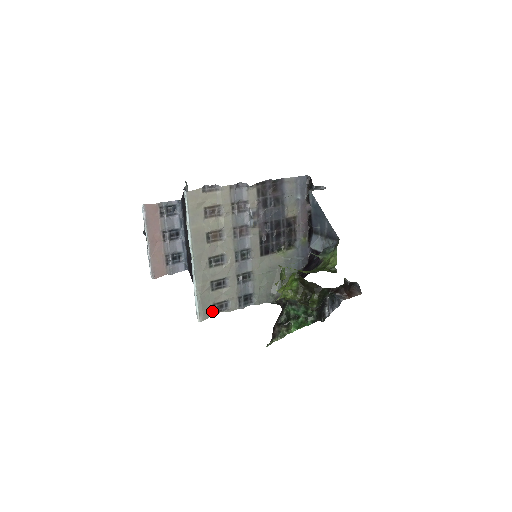
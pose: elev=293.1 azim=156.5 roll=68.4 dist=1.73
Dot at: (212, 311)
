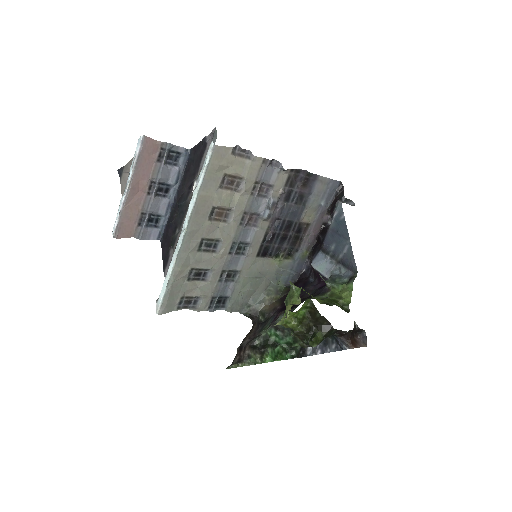
Dot at: (177, 305)
